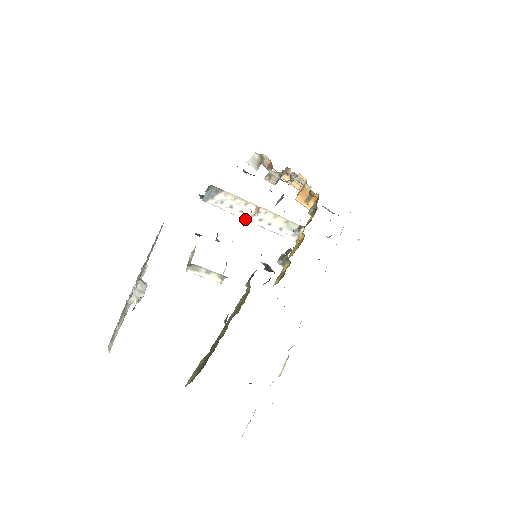
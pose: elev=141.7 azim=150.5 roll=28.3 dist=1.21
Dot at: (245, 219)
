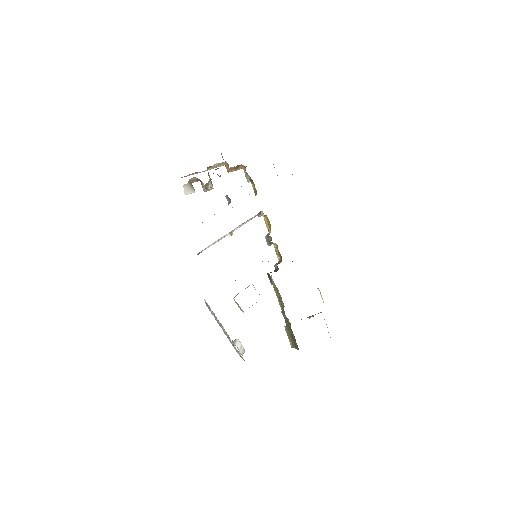
Dot at: occluded
